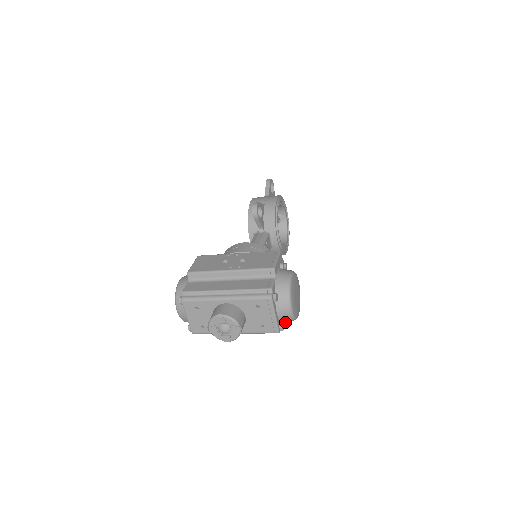
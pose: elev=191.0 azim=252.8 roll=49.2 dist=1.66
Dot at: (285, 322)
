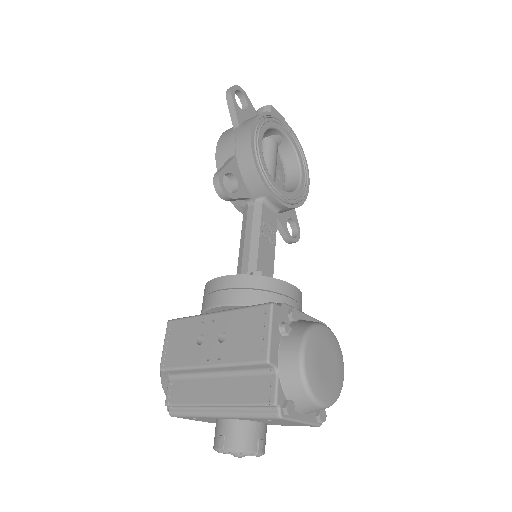
Dot at: occluded
